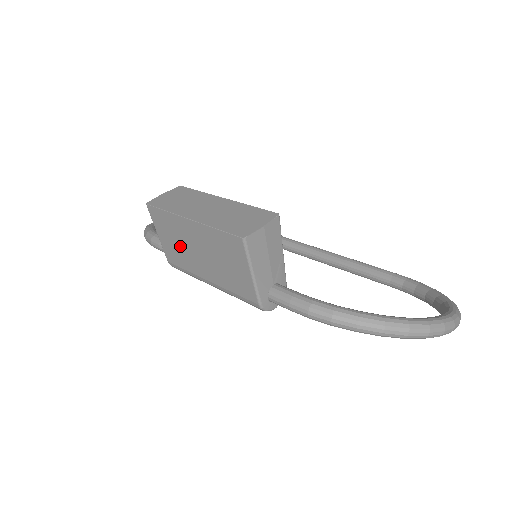
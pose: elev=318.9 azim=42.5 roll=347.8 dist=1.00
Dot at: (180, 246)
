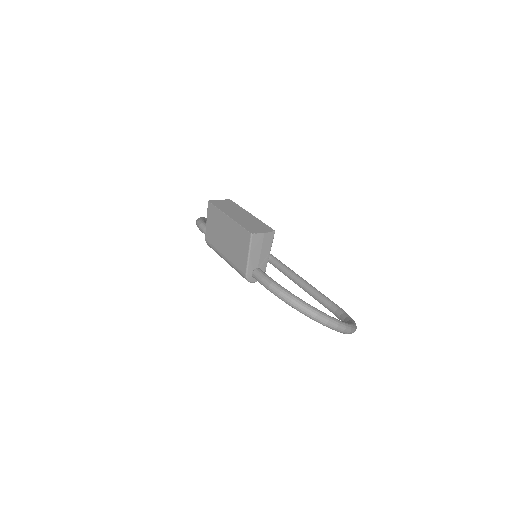
Dot at: (217, 231)
